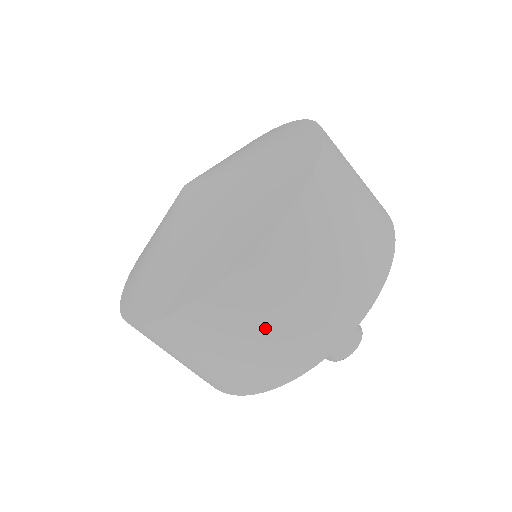
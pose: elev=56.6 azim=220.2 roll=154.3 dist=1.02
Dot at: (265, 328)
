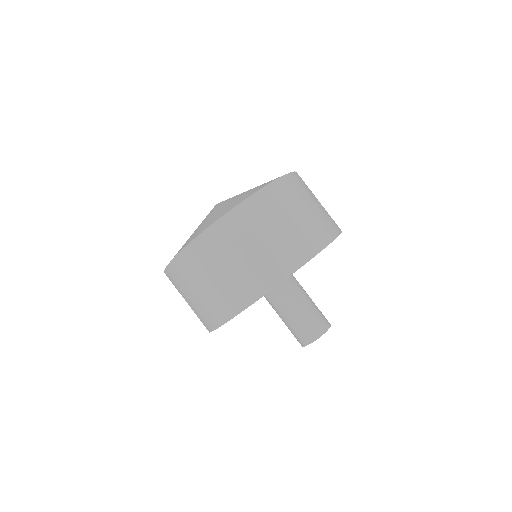
Dot at: (213, 277)
